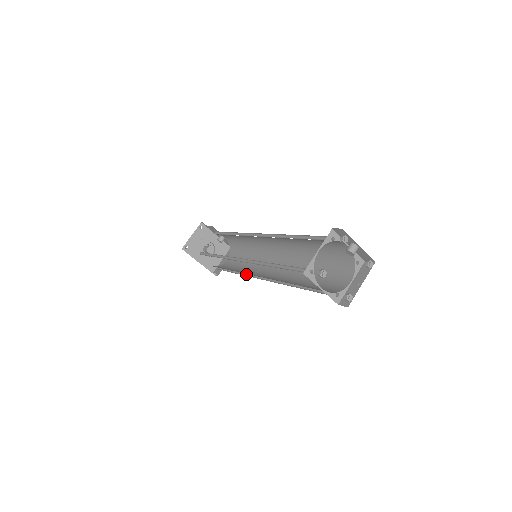
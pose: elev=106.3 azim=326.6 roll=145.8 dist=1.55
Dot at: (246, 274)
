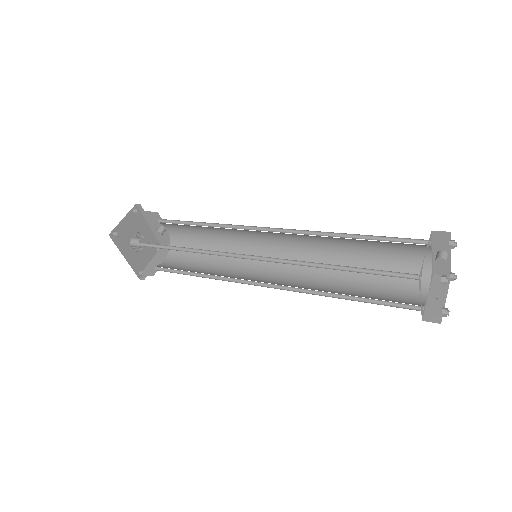
Dot at: (224, 279)
